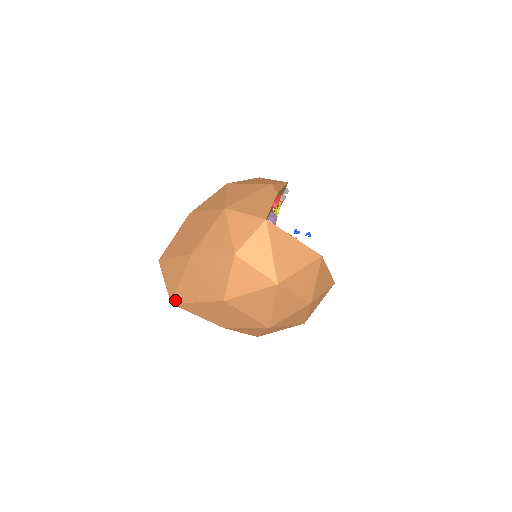
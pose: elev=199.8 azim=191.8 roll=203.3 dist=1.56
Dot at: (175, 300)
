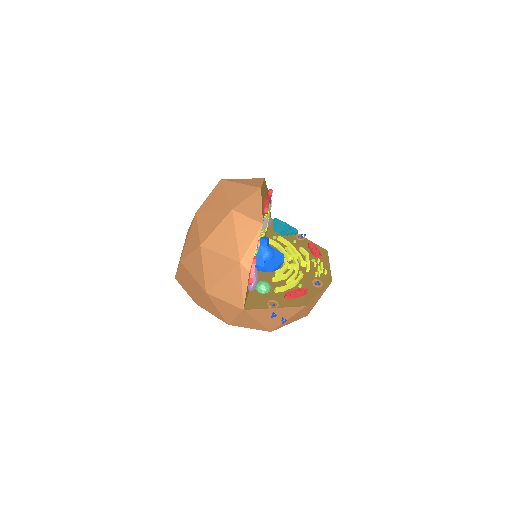
Dot at: occluded
